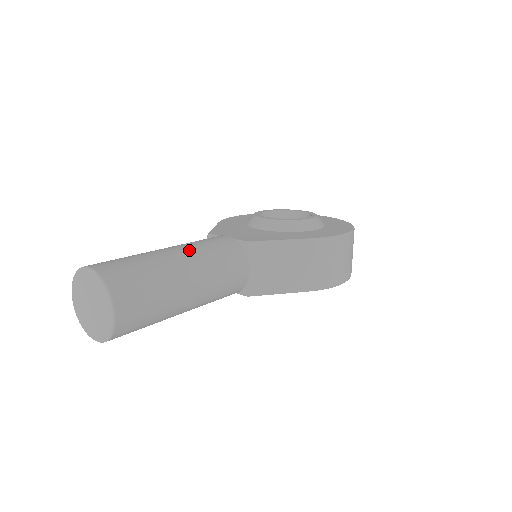
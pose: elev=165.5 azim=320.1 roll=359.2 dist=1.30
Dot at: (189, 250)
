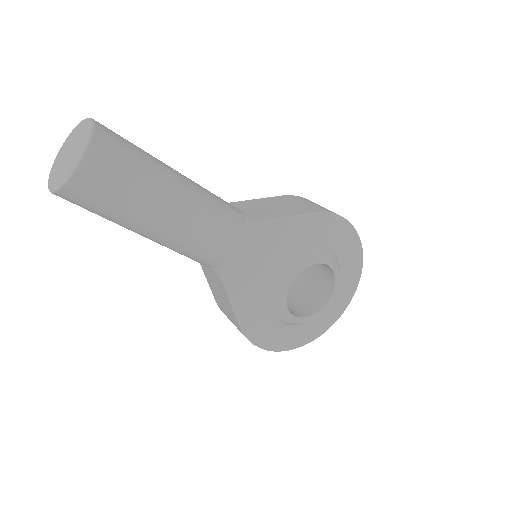
Dot at: occluded
